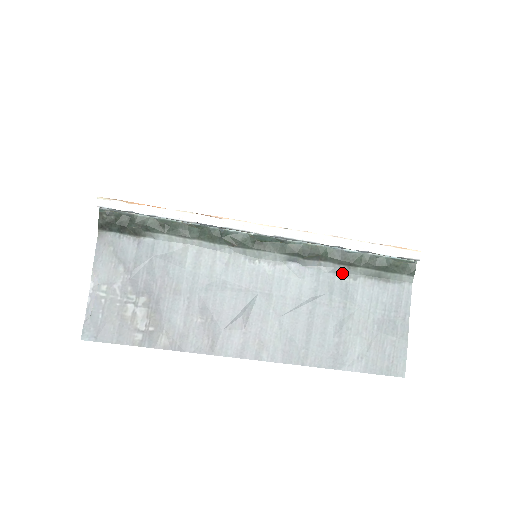
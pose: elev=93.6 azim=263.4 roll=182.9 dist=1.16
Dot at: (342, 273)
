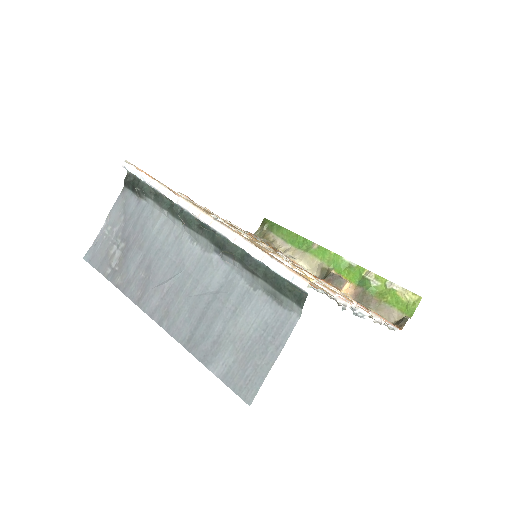
Dot at: (248, 279)
